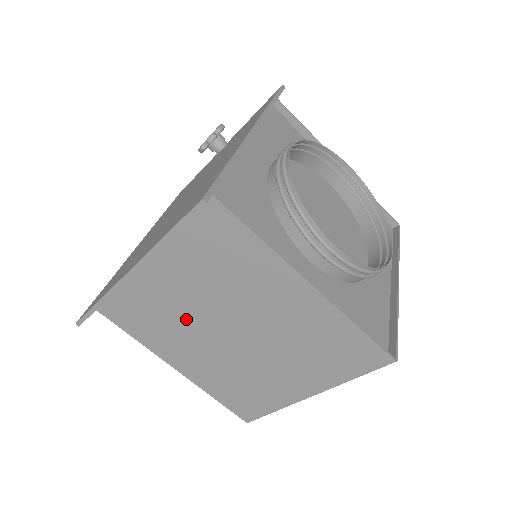
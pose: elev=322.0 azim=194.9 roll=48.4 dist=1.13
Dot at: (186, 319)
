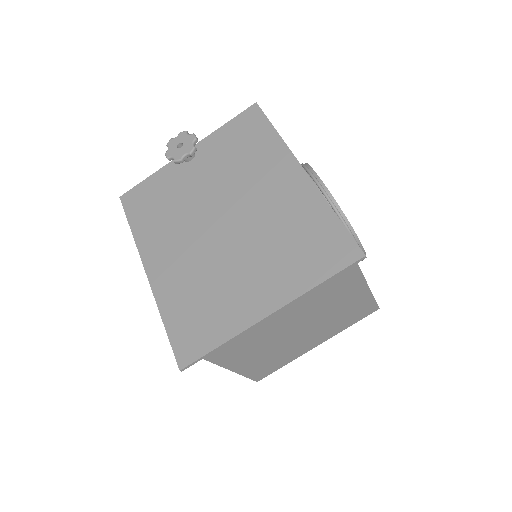
Dot at: (265, 329)
